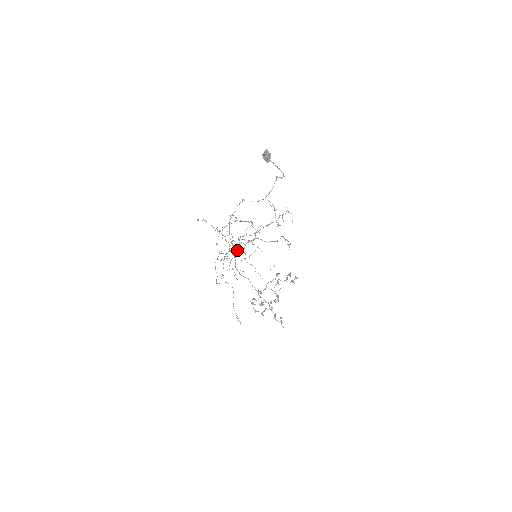
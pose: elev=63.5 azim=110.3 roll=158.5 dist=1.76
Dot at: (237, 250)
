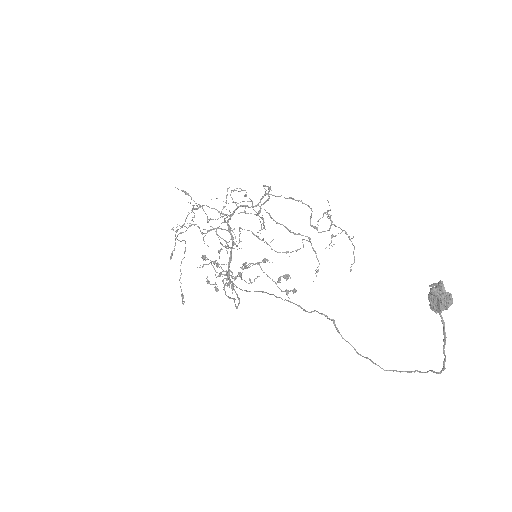
Dot at: (227, 230)
